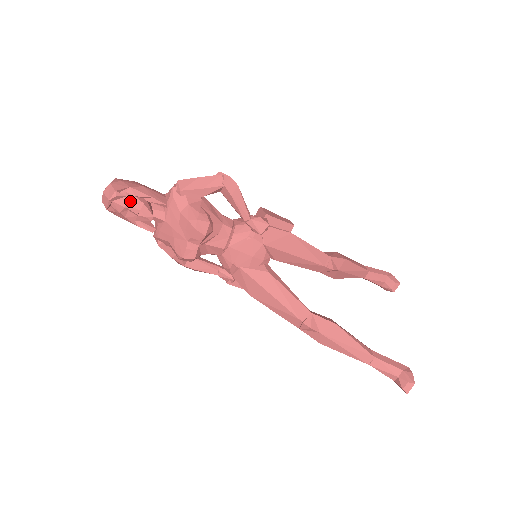
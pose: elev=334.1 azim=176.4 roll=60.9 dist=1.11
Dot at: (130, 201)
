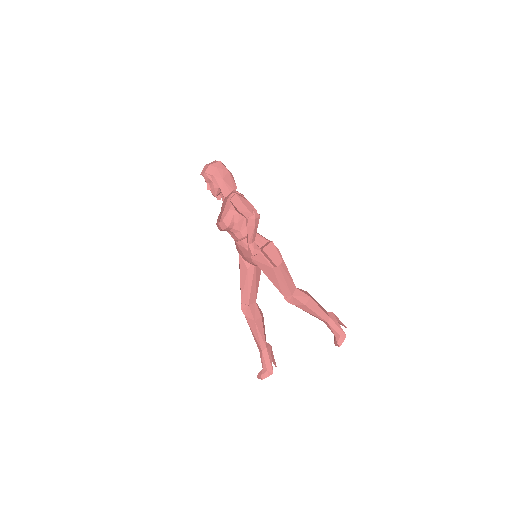
Dot at: (210, 181)
